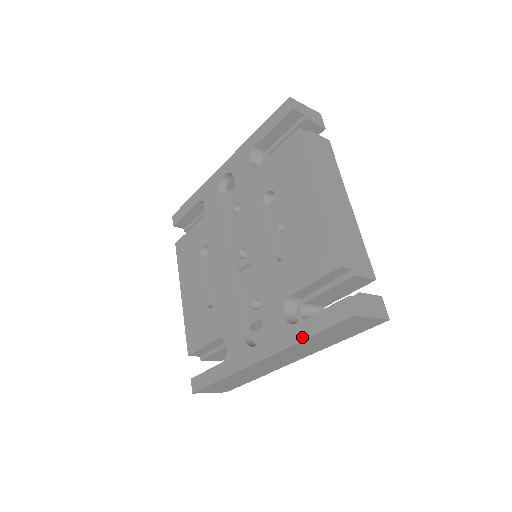
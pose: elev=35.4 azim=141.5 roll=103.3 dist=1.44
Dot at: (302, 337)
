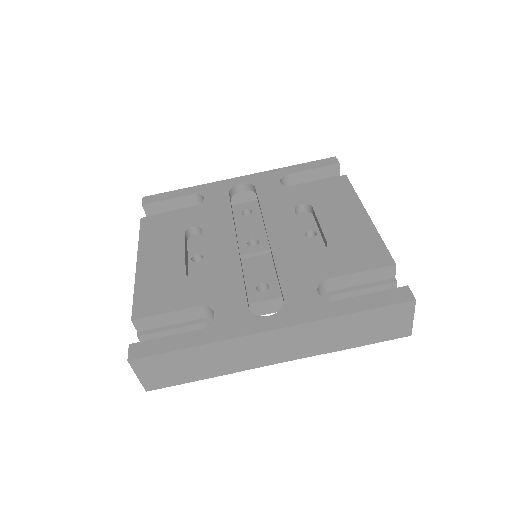
Dot at: (345, 312)
